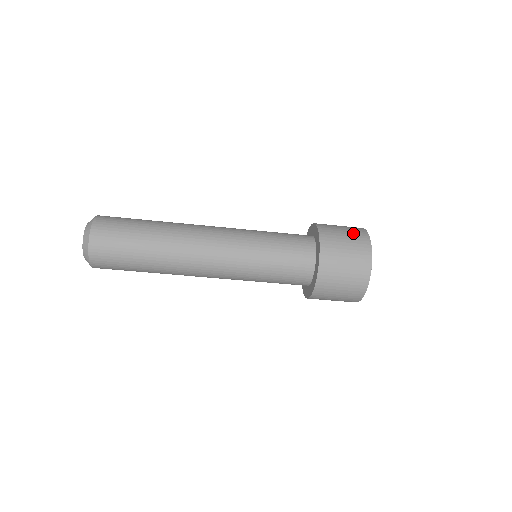
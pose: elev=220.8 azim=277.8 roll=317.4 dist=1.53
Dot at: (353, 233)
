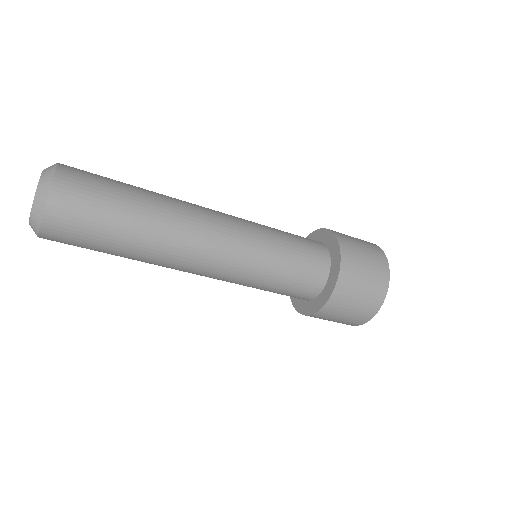
Dot at: (375, 277)
